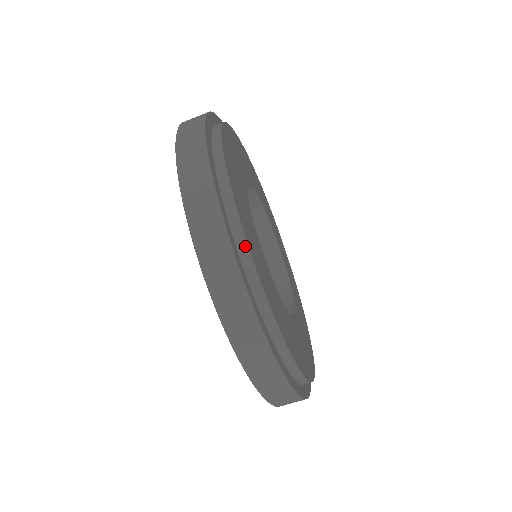
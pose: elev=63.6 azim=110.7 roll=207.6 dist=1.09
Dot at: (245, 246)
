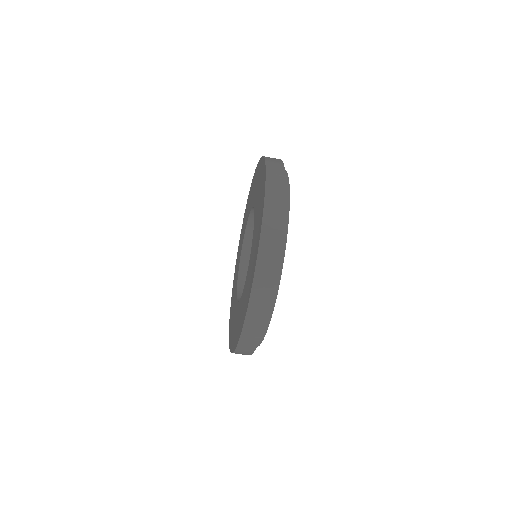
Dot at: (284, 247)
